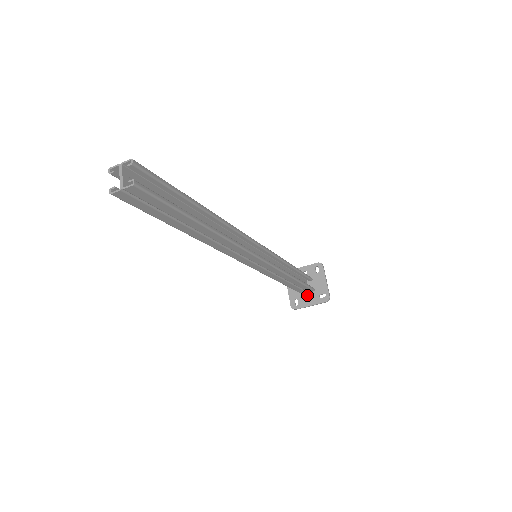
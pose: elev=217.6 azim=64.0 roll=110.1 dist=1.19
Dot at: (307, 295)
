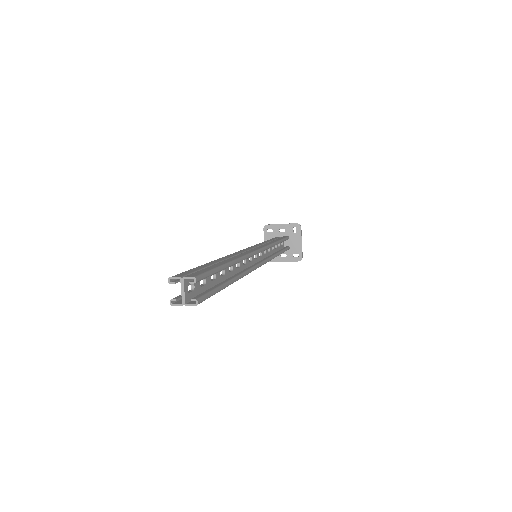
Dot at: occluded
